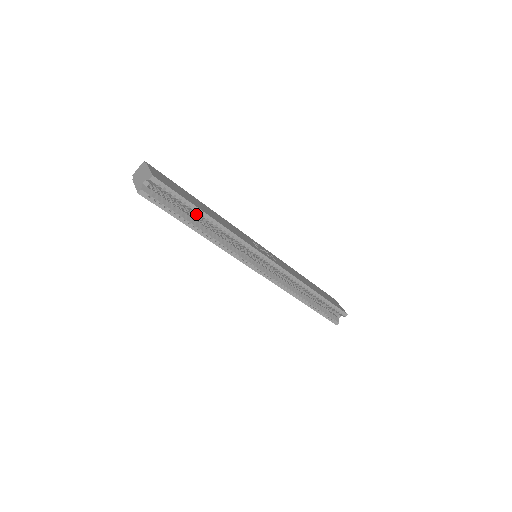
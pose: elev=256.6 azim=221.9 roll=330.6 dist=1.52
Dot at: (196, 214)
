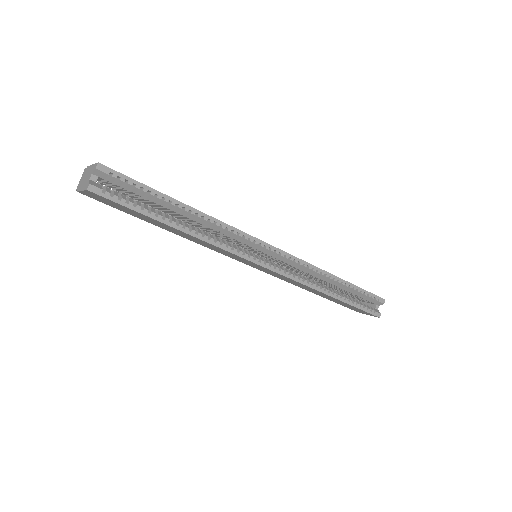
Dot at: (167, 206)
